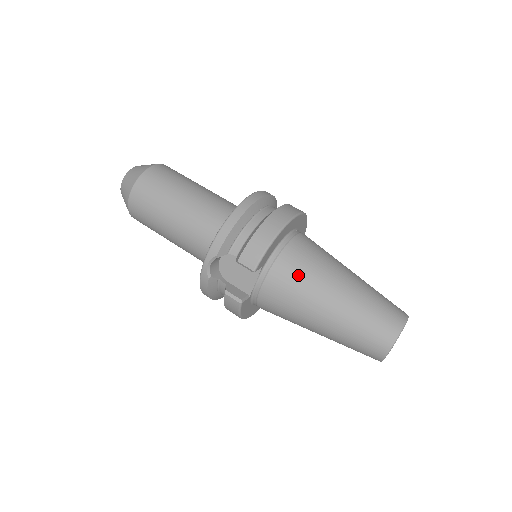
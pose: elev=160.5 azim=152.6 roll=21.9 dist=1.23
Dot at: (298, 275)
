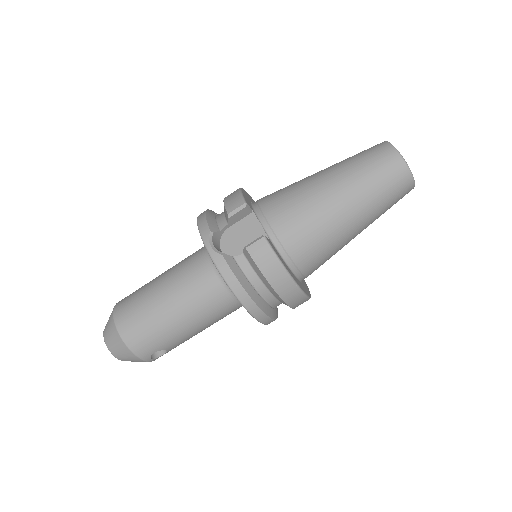
Dot at: (283, 192)
